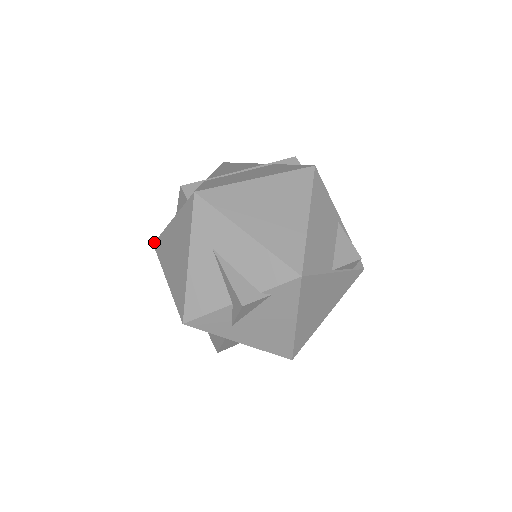
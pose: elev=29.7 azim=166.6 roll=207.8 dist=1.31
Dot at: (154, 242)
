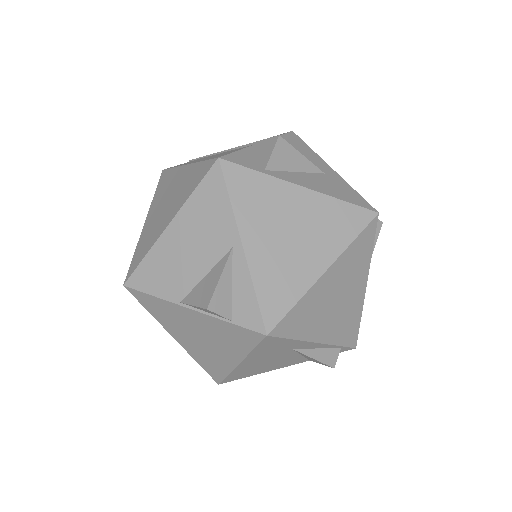
Dot at: occluded
